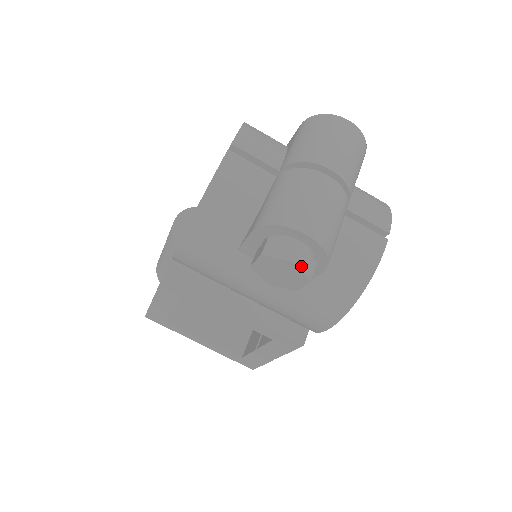
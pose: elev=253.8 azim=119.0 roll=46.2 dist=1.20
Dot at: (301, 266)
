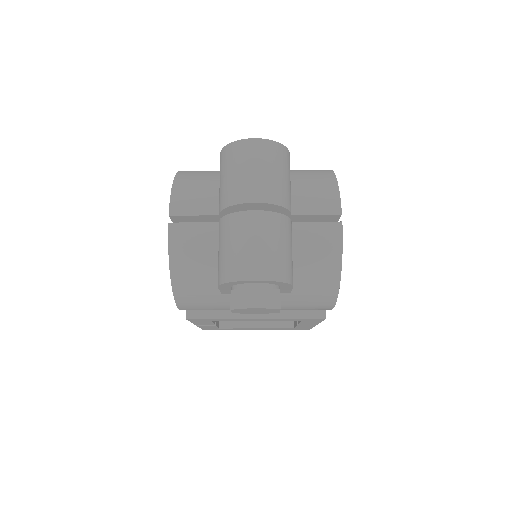
Dot at: (265, 304)
